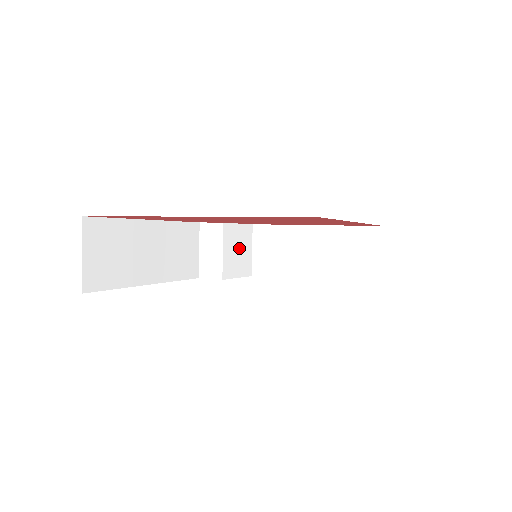
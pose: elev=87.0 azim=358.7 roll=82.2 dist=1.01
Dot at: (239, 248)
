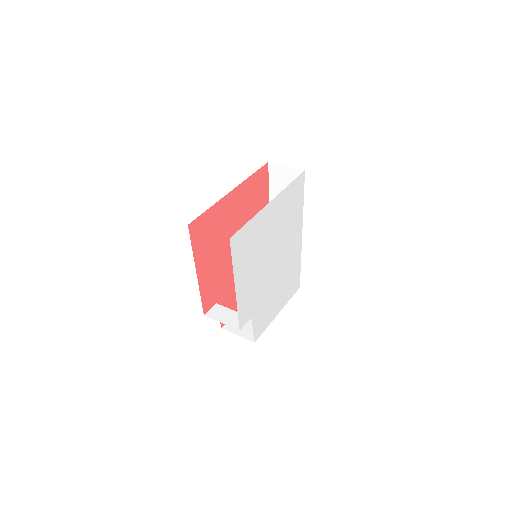
Dot at: occluded
